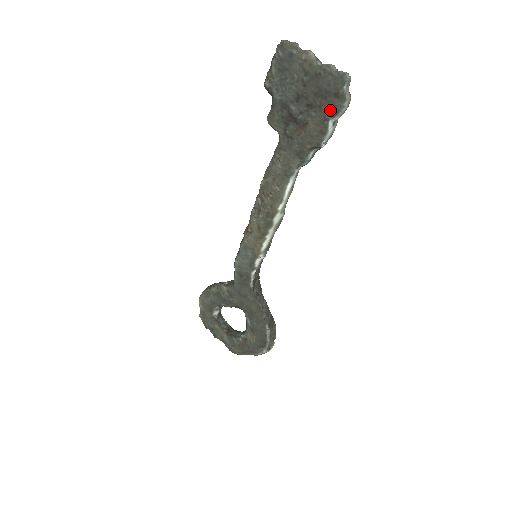
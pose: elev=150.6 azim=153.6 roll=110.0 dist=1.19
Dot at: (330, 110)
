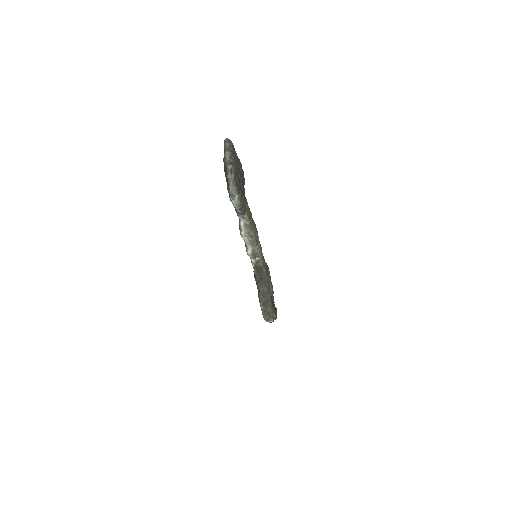
Dot at: (228, 190)
